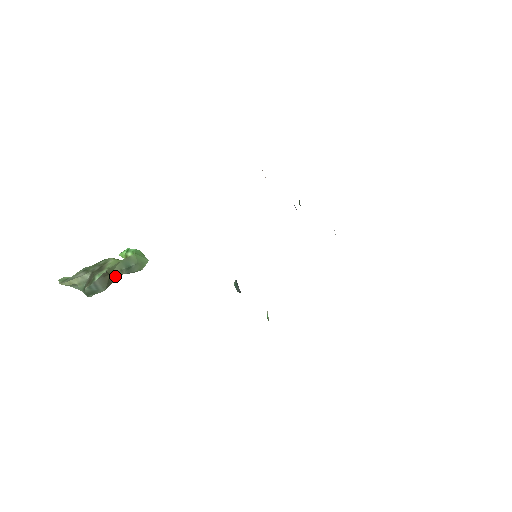
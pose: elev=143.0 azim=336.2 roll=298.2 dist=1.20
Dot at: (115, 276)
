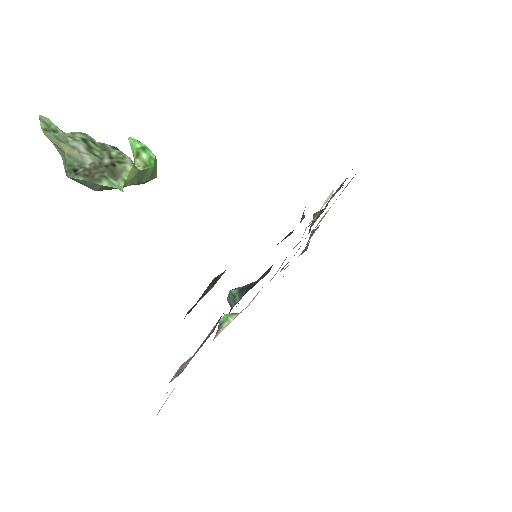
Dot at: occluded
